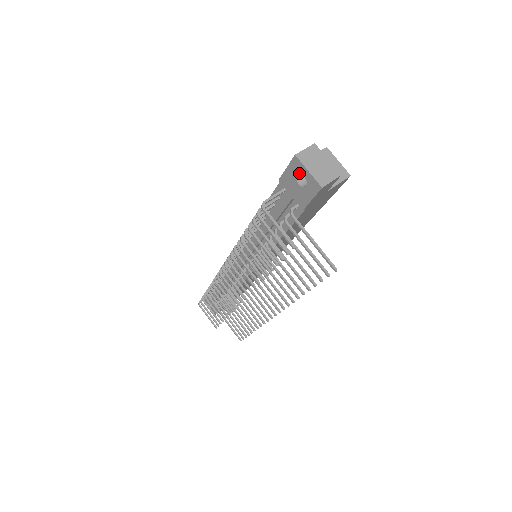
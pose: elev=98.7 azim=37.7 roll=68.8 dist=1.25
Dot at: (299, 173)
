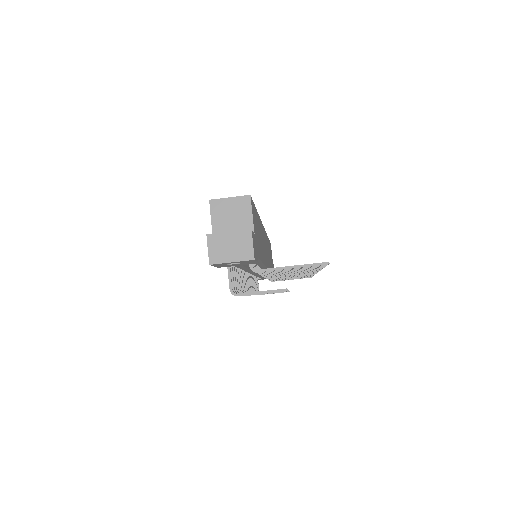
Dot at: (227, 264)
